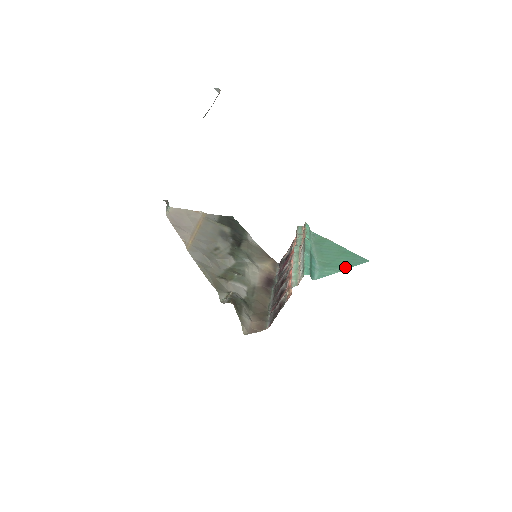
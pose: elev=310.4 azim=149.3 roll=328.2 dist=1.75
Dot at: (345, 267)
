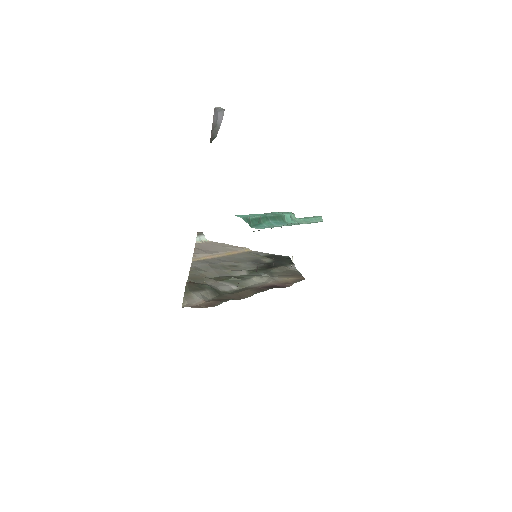
Dot at: occluded
